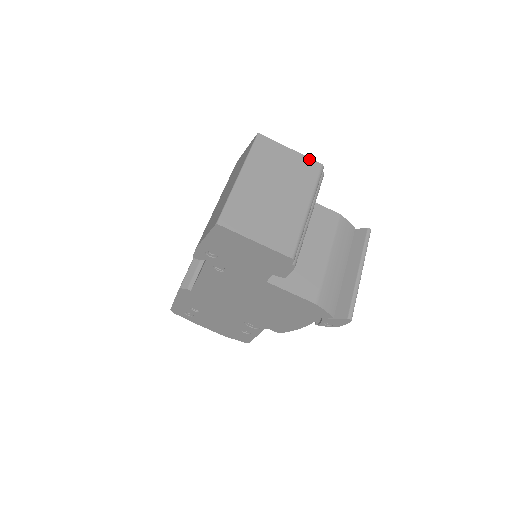
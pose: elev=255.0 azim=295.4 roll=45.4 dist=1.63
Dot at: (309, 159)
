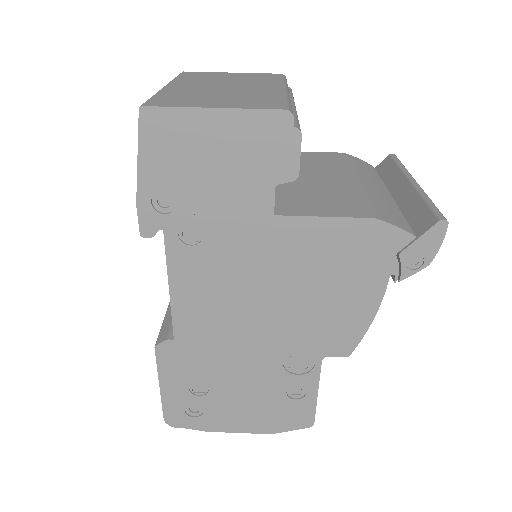
Dot at: (261, 74)
